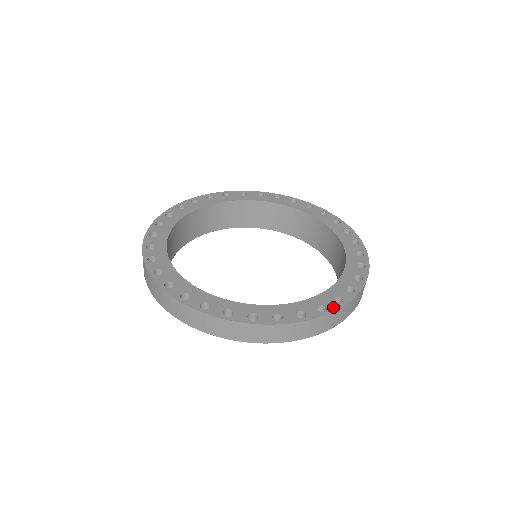
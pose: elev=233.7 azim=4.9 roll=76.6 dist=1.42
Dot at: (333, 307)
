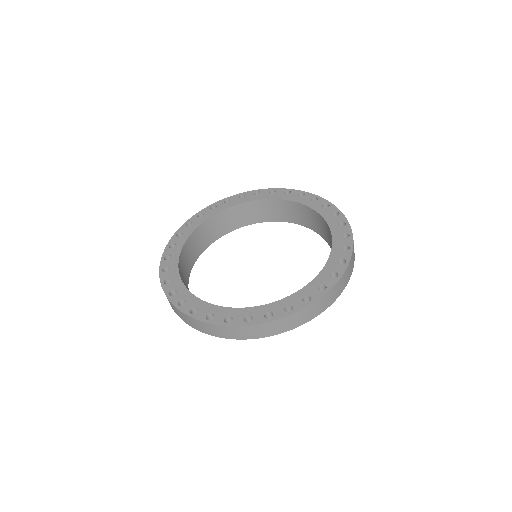
Dot at: (279, 315)
